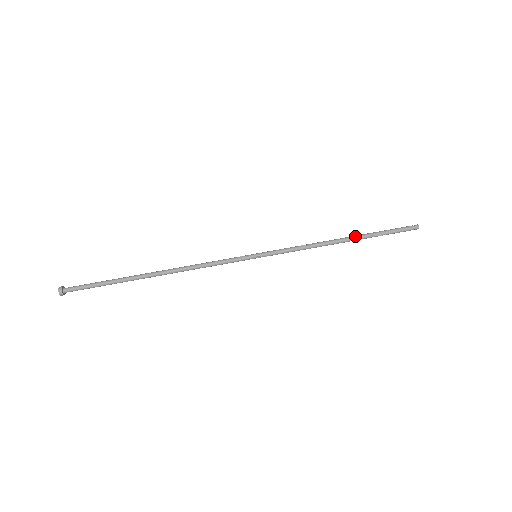
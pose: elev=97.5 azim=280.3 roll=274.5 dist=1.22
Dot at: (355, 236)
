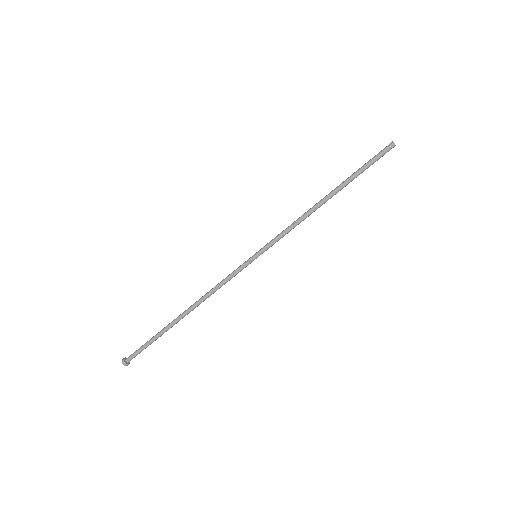
Dot at: (336, 190)
